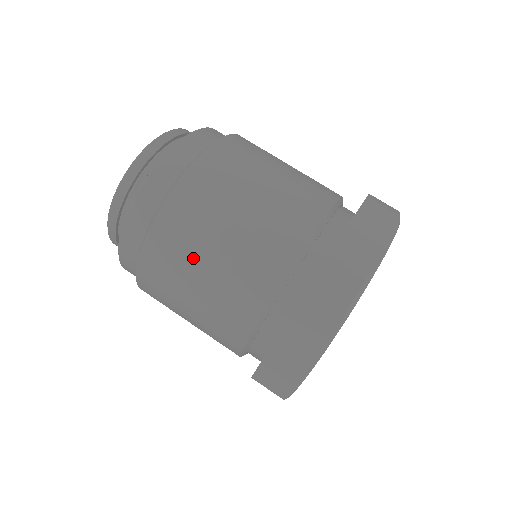
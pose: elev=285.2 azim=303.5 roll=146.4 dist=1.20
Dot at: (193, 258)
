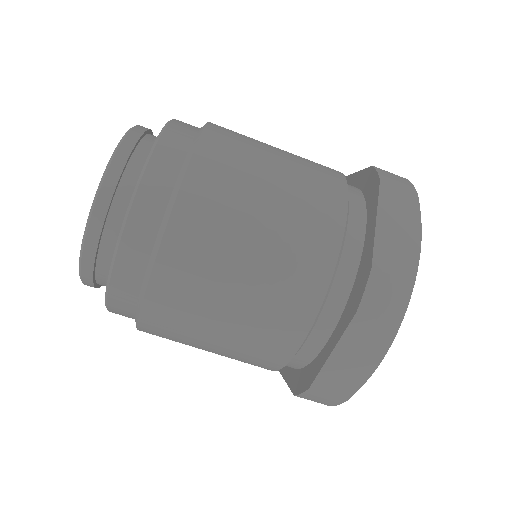
Dot at: (211, 305)
